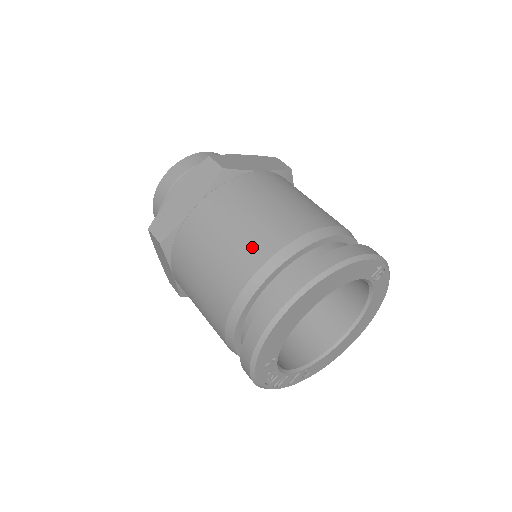
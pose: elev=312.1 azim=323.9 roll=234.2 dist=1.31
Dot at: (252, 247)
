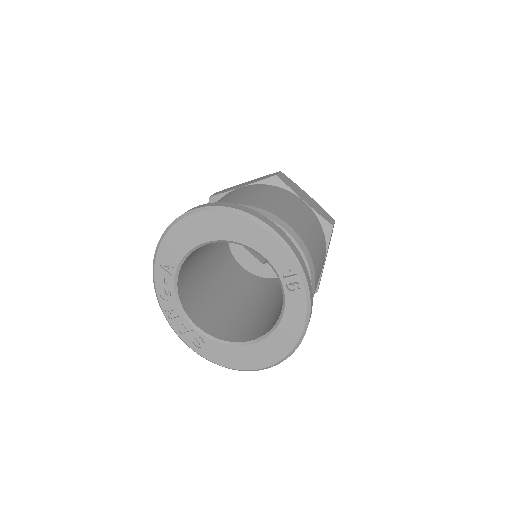
Dot at: (232, 200)
